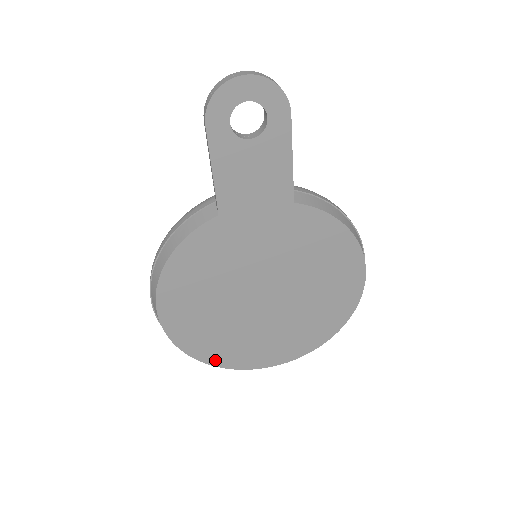
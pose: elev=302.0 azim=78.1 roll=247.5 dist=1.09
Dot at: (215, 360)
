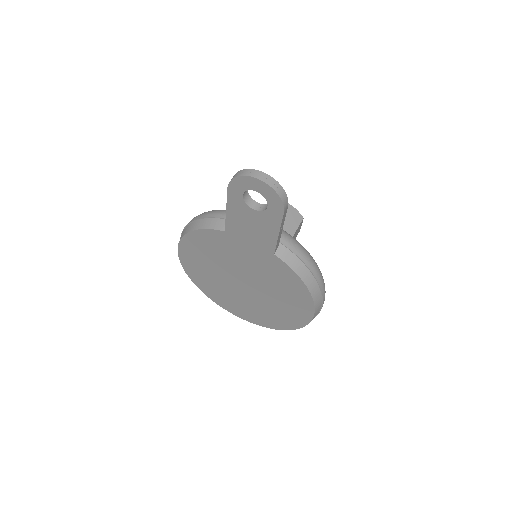
Dot at: (206, 292)
